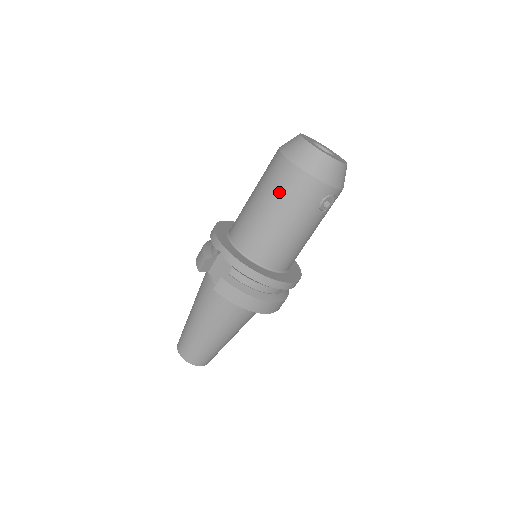
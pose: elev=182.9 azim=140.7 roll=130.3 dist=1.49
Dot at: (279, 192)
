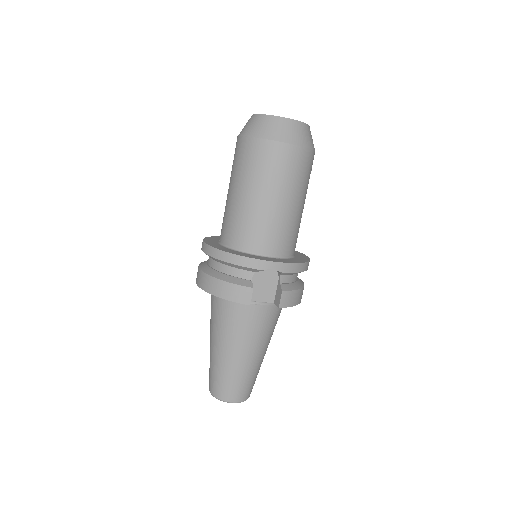
Dot at: (292, 179)
